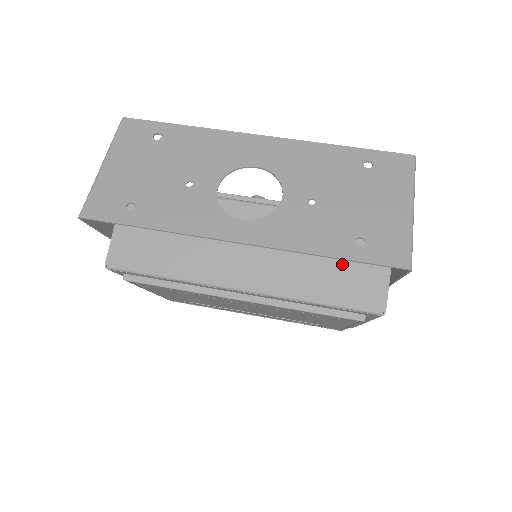
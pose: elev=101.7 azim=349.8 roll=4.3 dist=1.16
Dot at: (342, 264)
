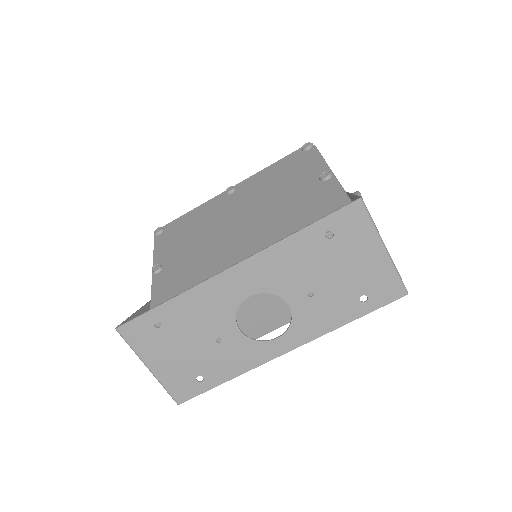
Dot at: occluded
